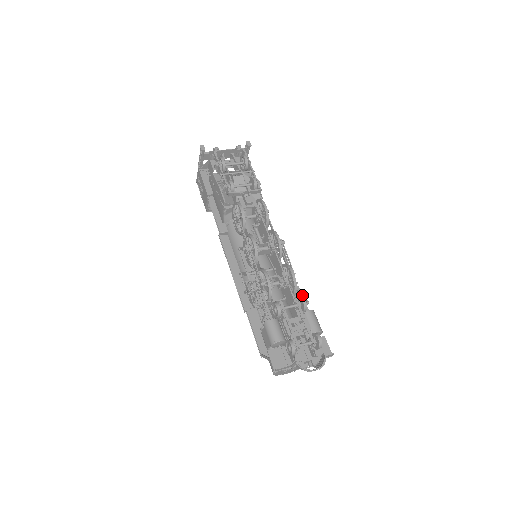
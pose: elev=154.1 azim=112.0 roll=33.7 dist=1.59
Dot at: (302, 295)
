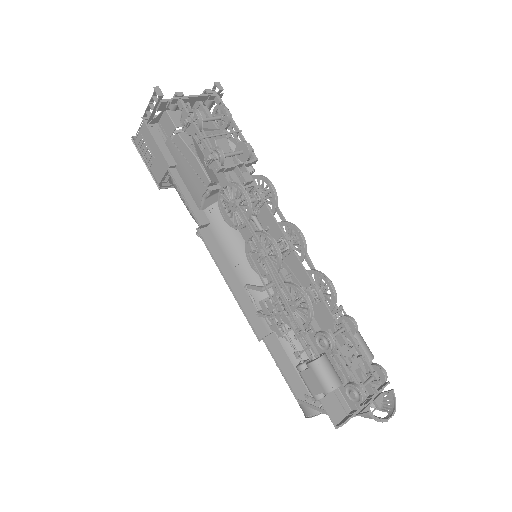
Dot at: (341, 311)
